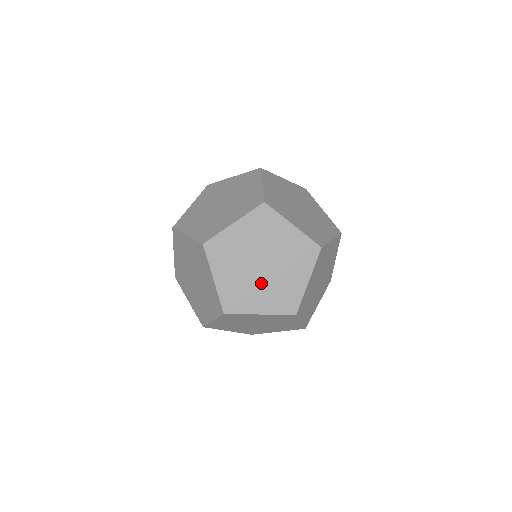
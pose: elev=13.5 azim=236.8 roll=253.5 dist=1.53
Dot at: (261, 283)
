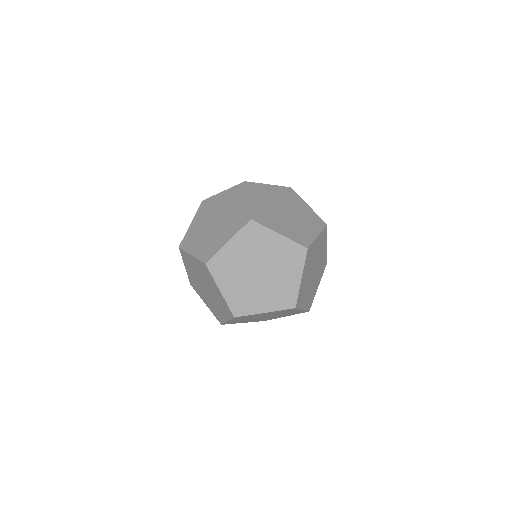
Dot at: (283, 219)
